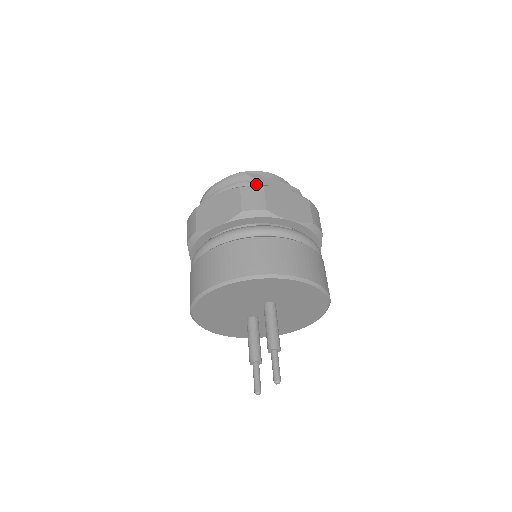
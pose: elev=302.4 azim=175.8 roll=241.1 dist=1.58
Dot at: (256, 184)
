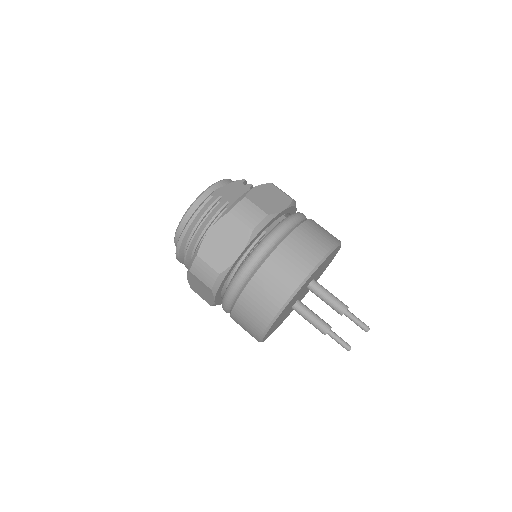
Dot at: (225, 199)
